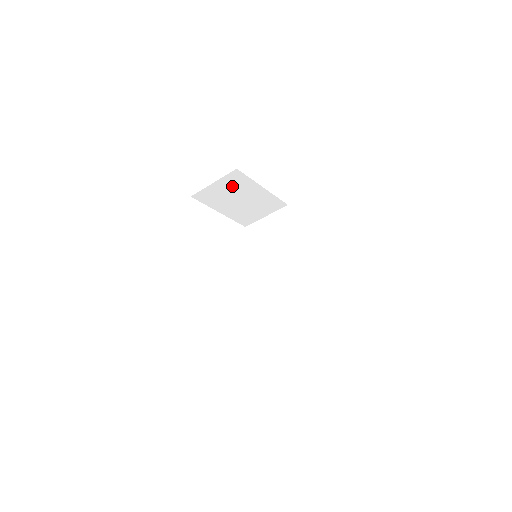
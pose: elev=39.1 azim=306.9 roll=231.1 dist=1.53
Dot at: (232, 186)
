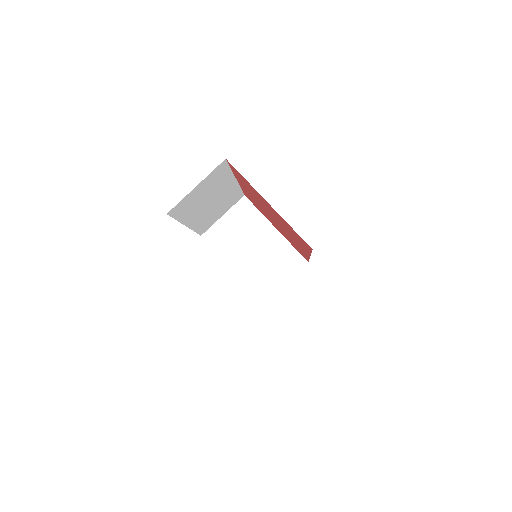
Dot at: (242, 223)
